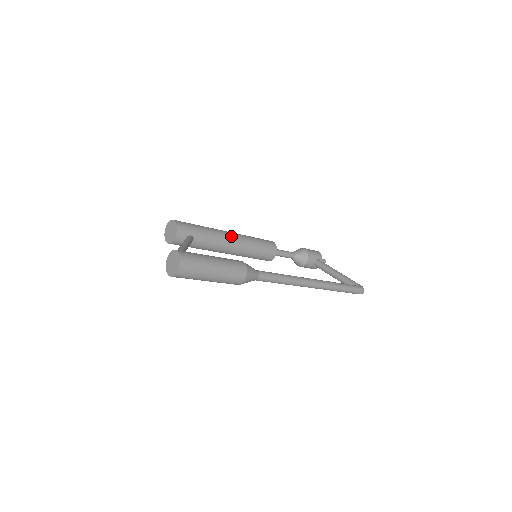
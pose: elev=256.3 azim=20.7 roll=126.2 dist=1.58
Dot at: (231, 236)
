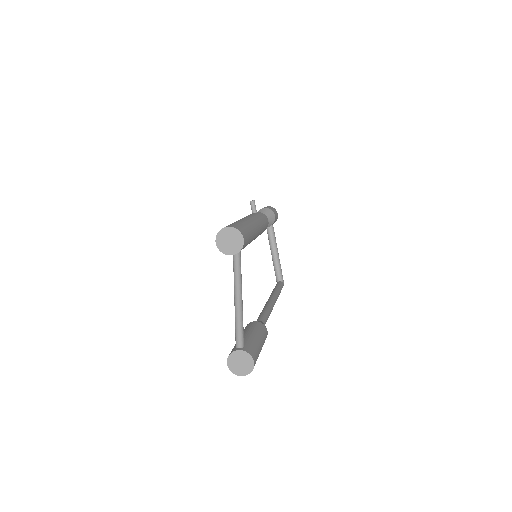
Dot at: (257, 235)
